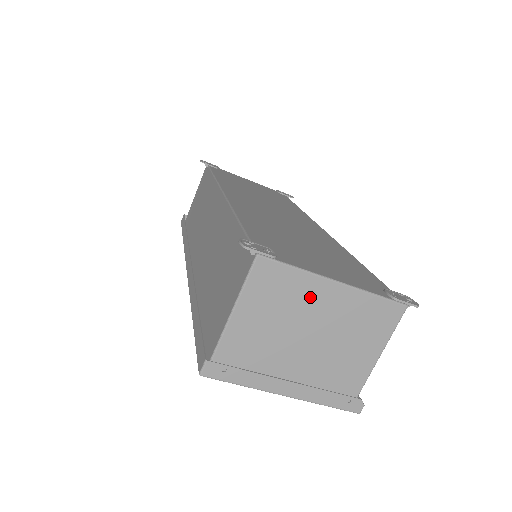
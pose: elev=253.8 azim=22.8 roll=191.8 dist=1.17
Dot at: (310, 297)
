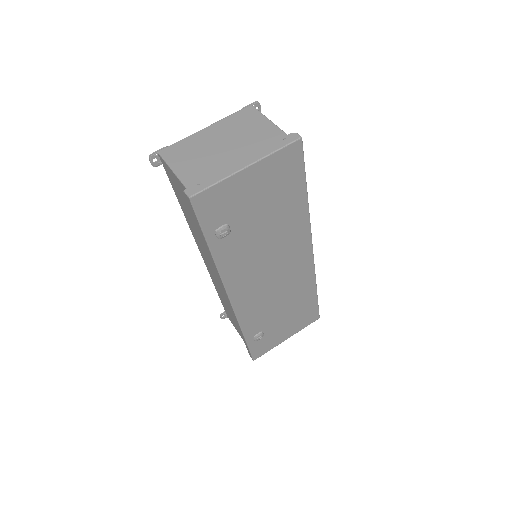
Dot at: (202, 140)
